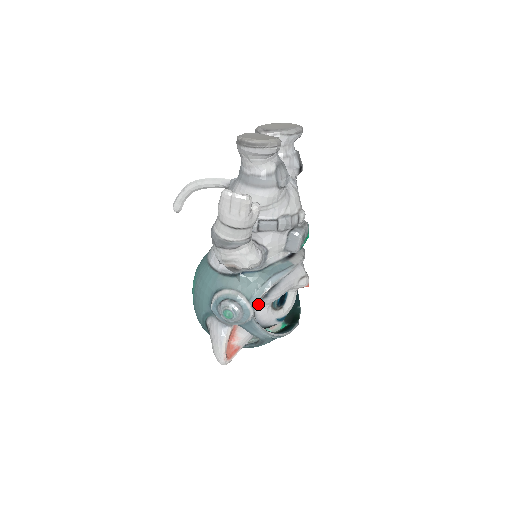
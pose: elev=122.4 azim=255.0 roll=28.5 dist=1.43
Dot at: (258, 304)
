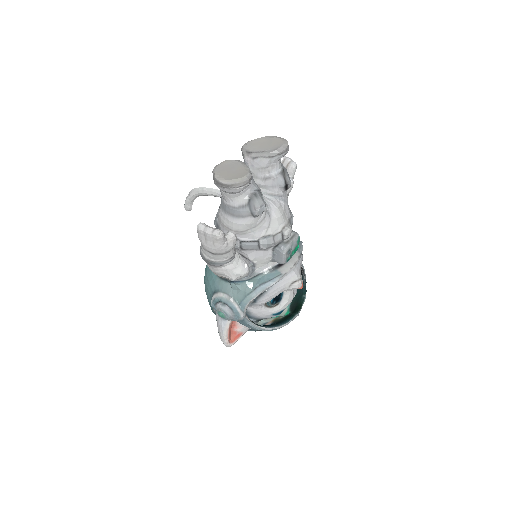
Dot at: (250, 306)
